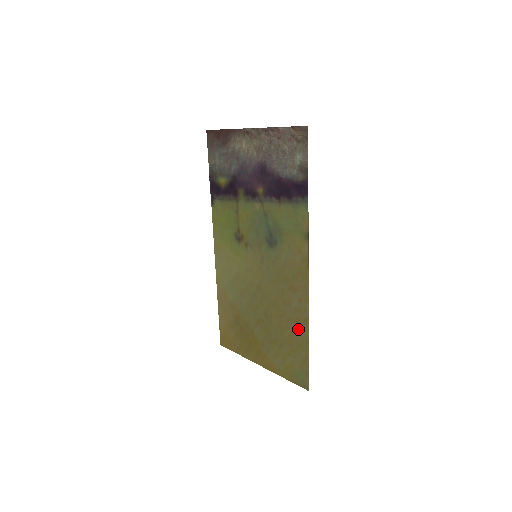
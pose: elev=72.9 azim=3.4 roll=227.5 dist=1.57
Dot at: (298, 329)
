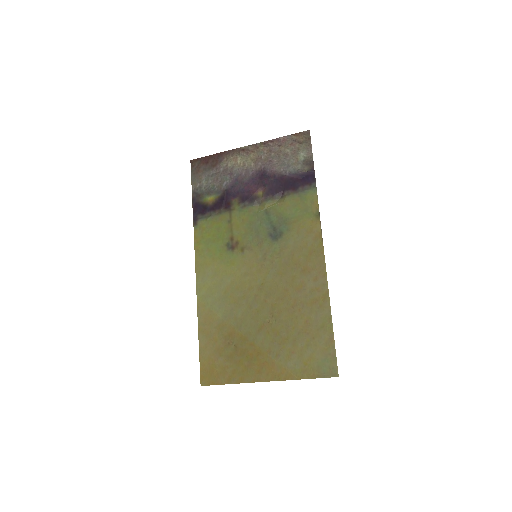
Dot at: (316, 310)
